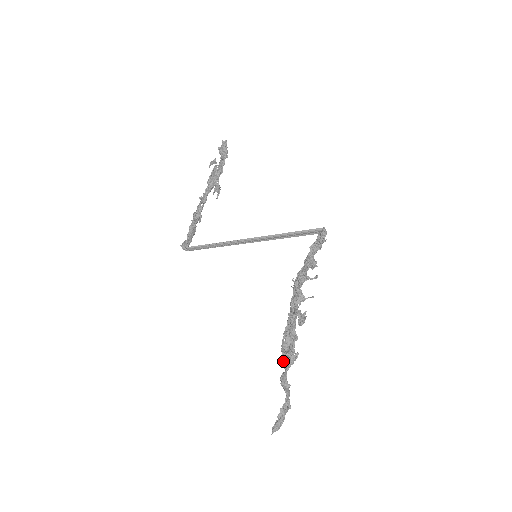
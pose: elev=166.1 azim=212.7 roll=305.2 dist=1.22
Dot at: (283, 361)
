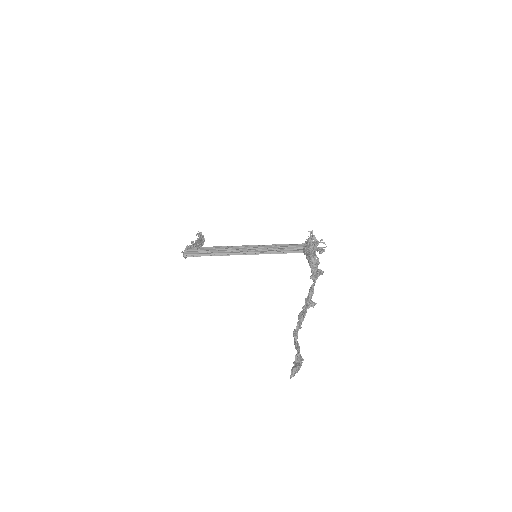
Dot at: (312, 272)
